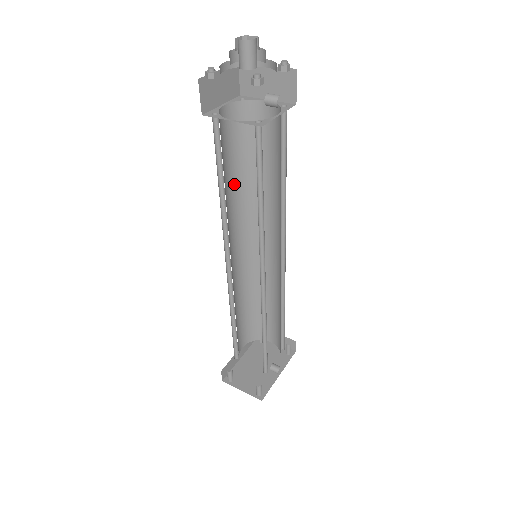
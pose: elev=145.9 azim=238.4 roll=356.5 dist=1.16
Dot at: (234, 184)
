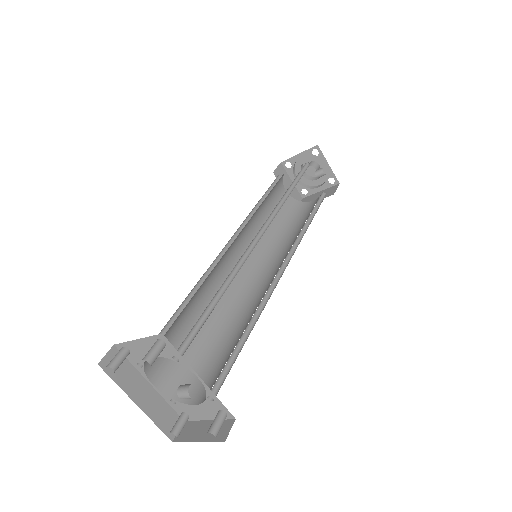
Dot at: occluded
